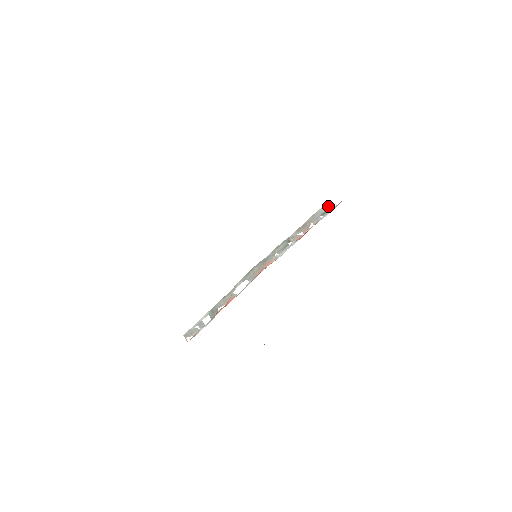
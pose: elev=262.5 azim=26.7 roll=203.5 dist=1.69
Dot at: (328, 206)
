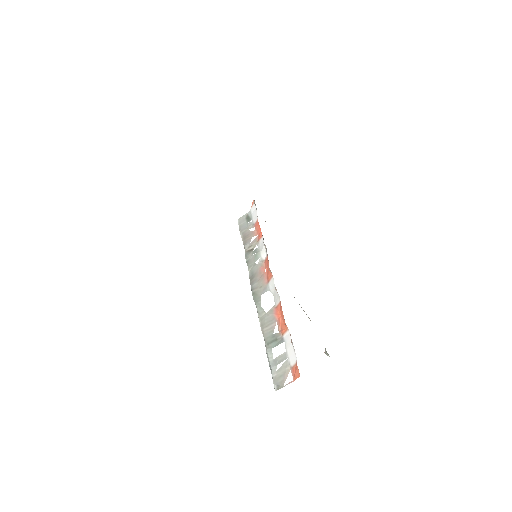
Dot at: (243, 217)
